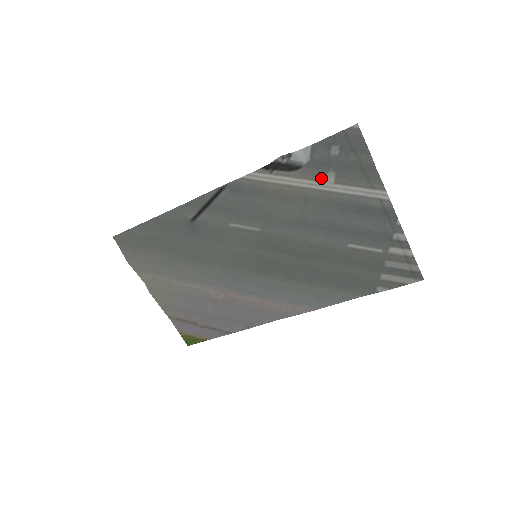
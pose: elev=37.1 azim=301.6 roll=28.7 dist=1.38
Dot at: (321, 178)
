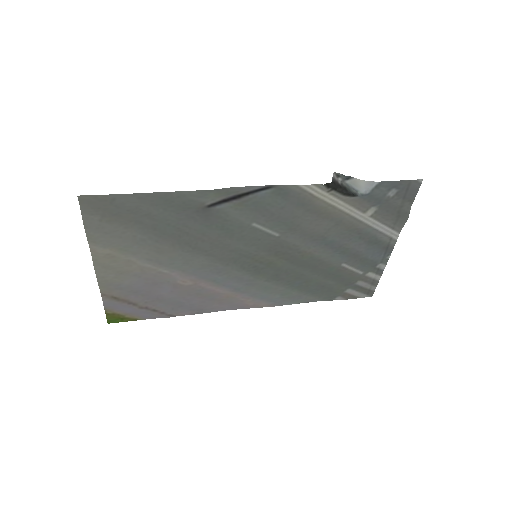
Dot at: (364, 209)
